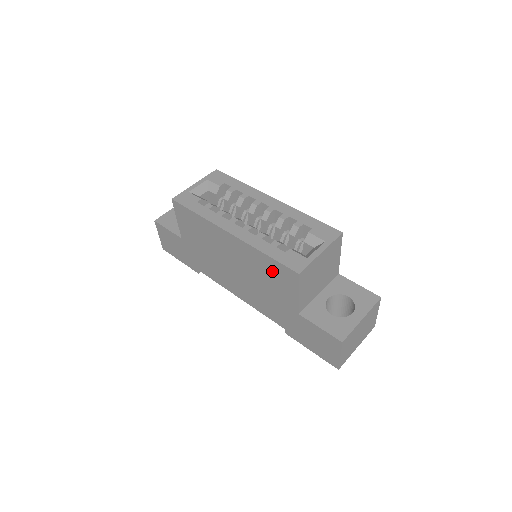
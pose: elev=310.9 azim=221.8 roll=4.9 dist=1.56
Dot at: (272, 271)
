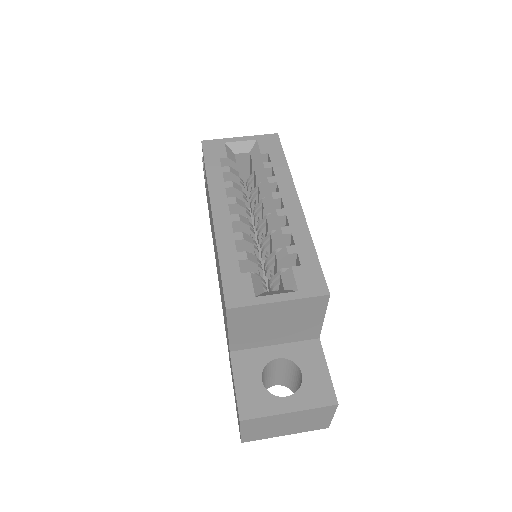
Dot at: (221, 284)
